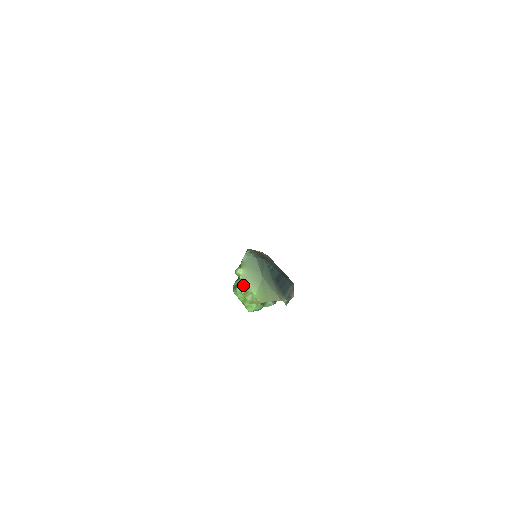
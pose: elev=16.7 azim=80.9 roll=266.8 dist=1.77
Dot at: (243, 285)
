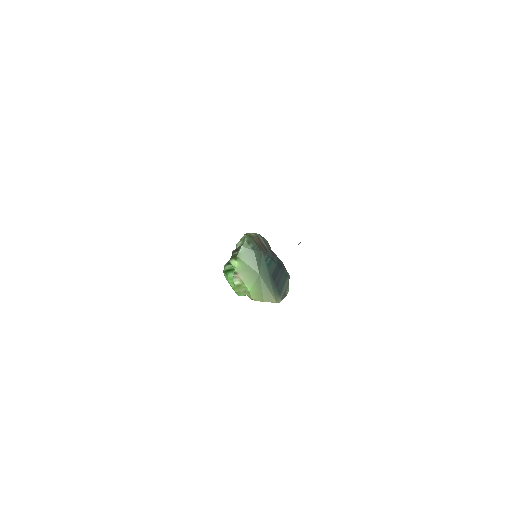
Dot at: (237, 278)
